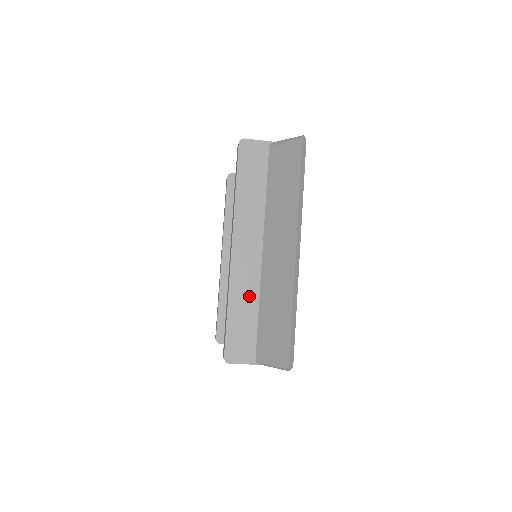
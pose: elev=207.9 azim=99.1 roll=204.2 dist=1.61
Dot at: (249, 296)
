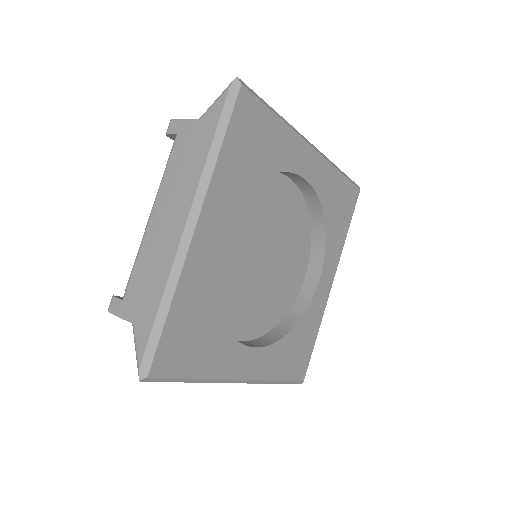
Dot at: occluded
